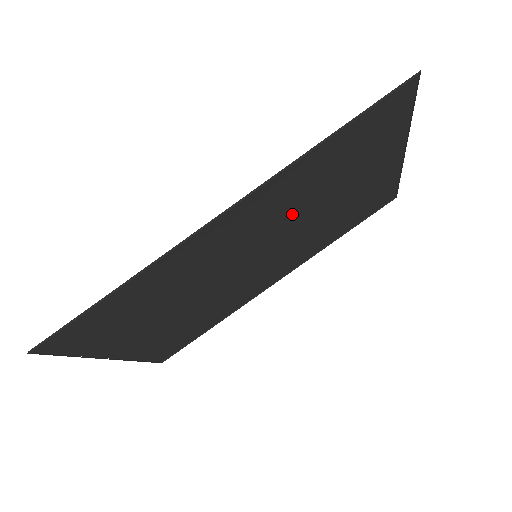
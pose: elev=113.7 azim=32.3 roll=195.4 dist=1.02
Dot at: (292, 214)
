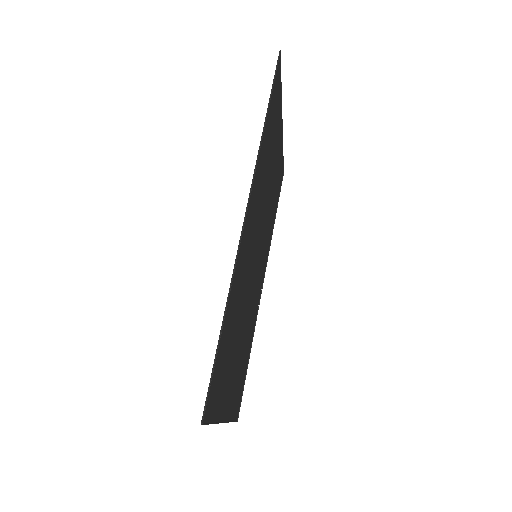
Dot at: (261, 202)
